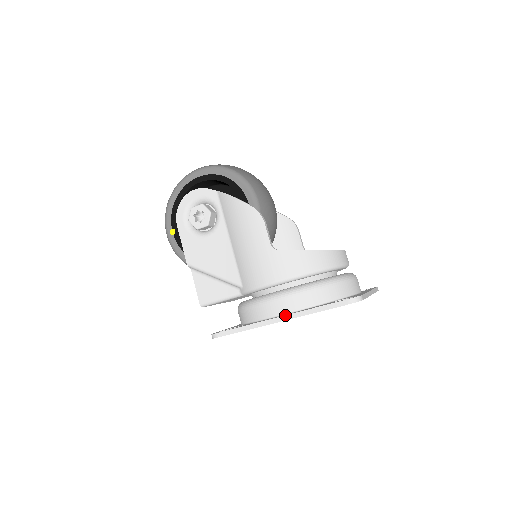
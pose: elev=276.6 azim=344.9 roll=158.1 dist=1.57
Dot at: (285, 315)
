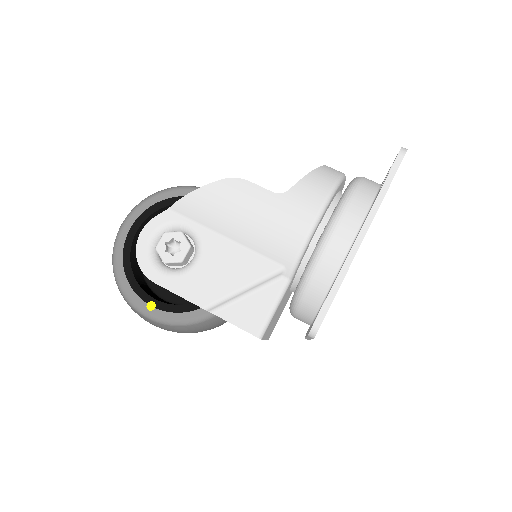
Dot at: occluded
